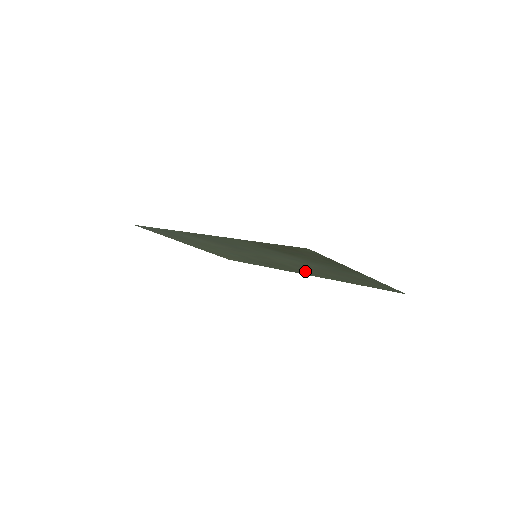
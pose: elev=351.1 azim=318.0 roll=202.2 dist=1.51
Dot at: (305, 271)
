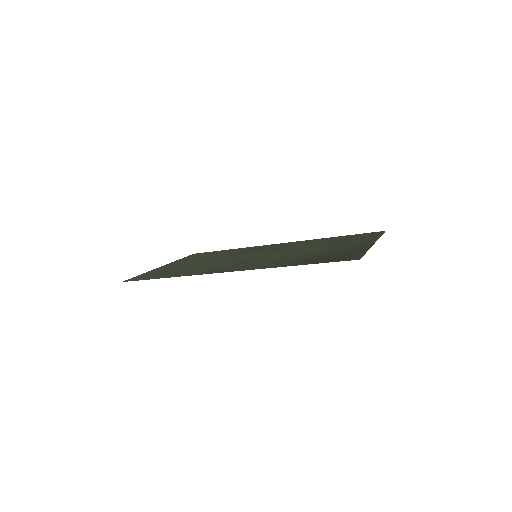
Dot at: (294, 245)
